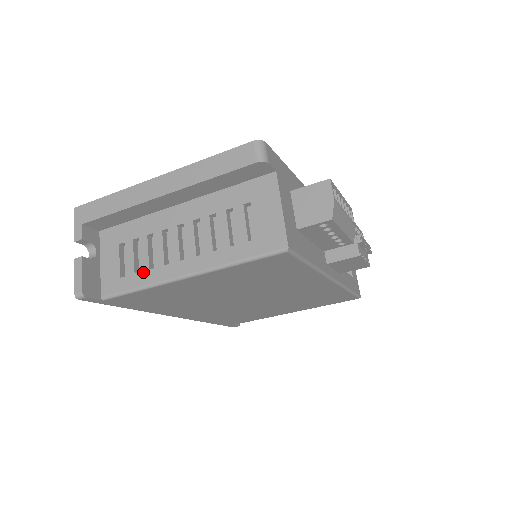
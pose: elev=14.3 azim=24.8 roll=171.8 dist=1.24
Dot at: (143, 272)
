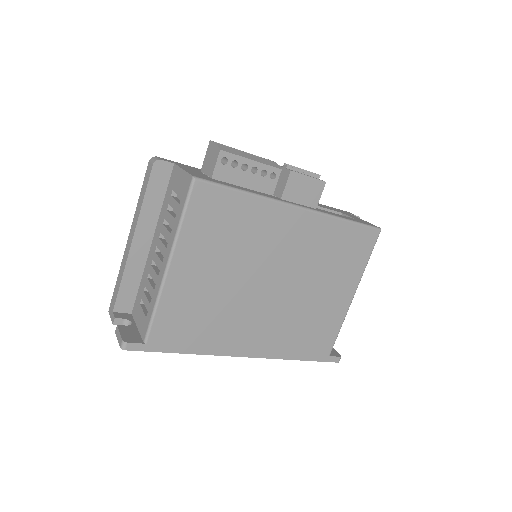
Dot at: (152, 296)
